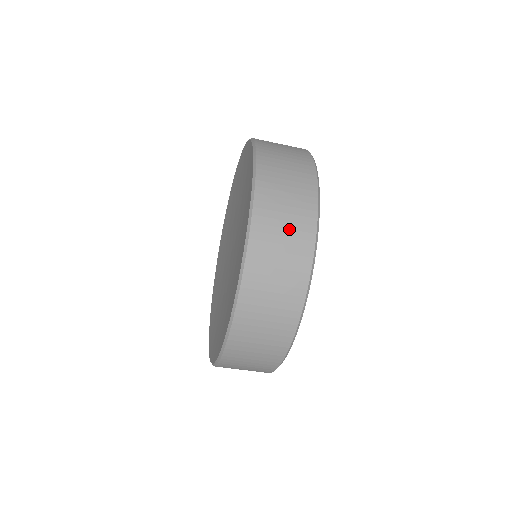
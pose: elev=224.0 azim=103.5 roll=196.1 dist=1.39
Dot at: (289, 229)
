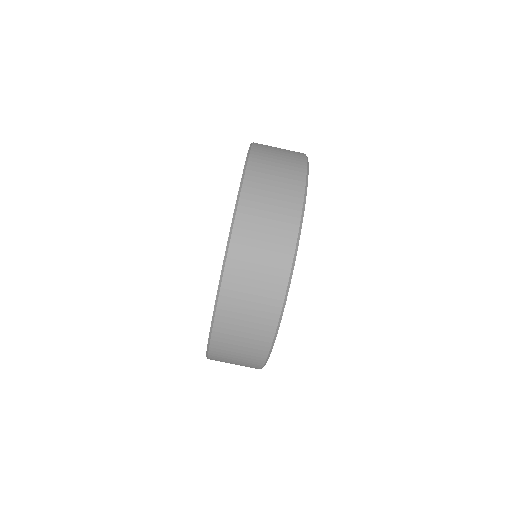
Dot at: (277, 199)
